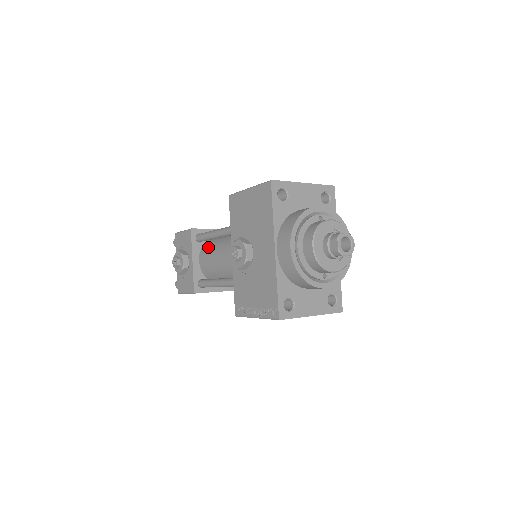
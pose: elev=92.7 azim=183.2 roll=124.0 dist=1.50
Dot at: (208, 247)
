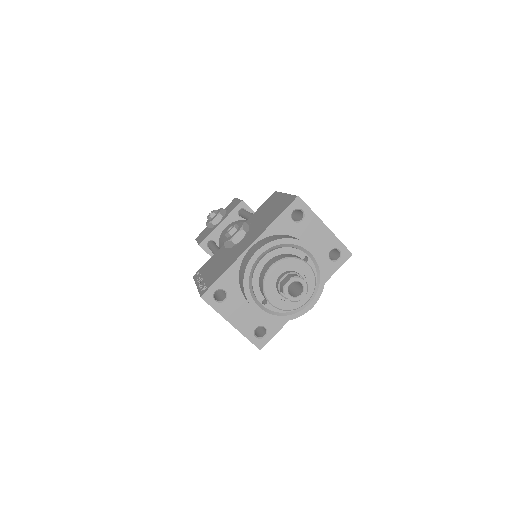
Dot at: (239, 222)
